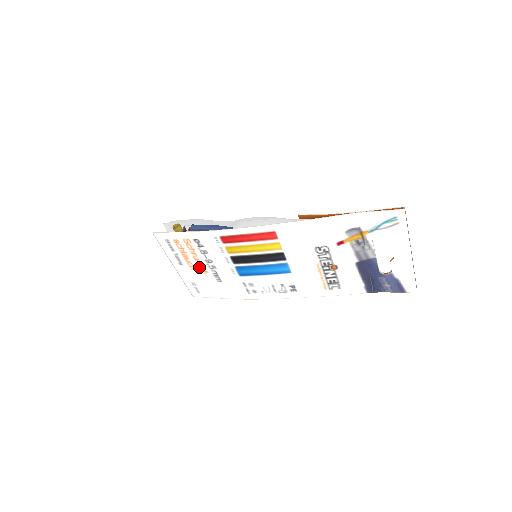
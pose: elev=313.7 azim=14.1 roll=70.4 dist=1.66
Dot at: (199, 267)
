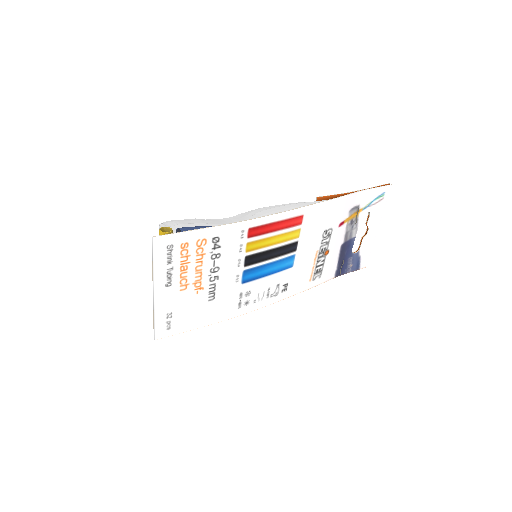
Dot at: (194, 283)
